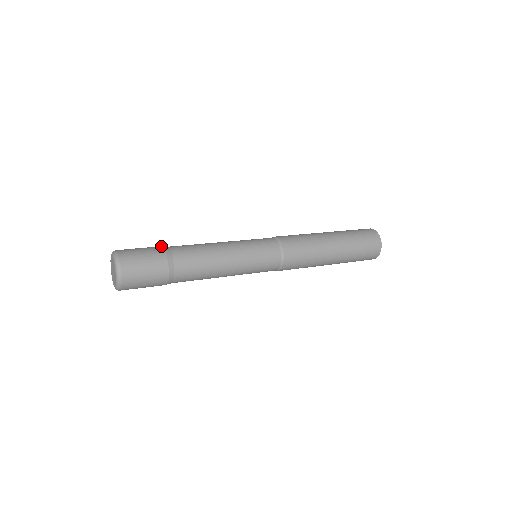
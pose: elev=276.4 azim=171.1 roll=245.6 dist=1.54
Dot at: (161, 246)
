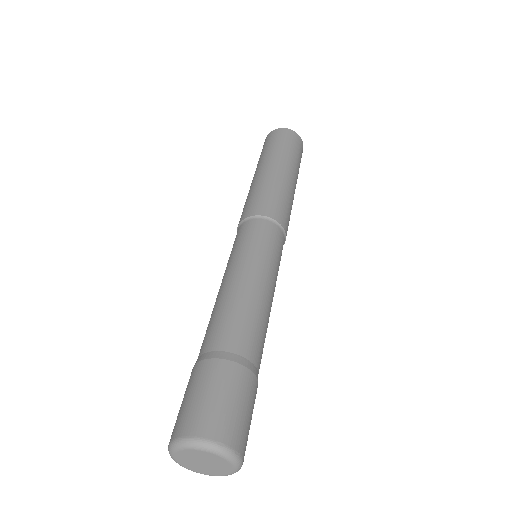
Dot at: (232, 363)
